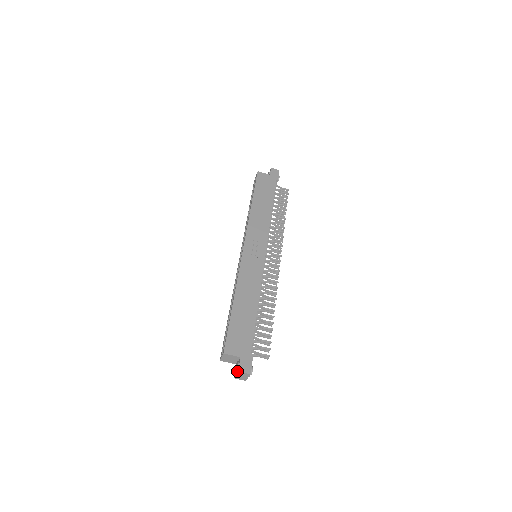
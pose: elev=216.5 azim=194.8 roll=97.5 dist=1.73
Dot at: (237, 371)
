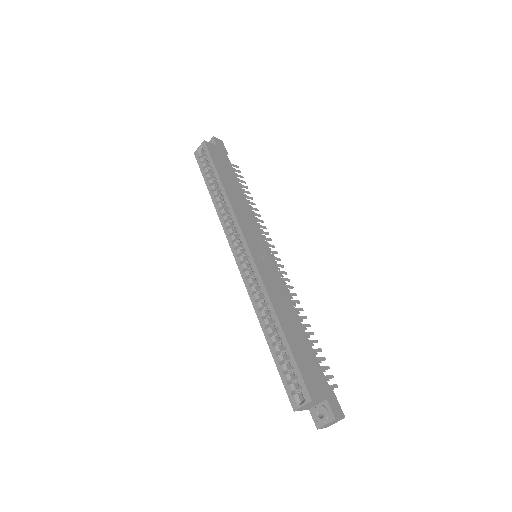
Dot at: (330, 419)
